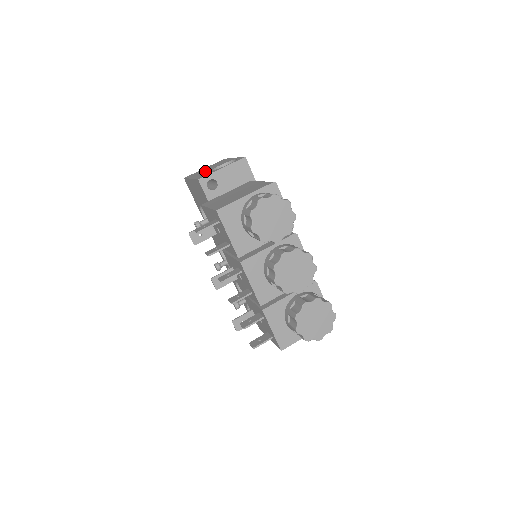
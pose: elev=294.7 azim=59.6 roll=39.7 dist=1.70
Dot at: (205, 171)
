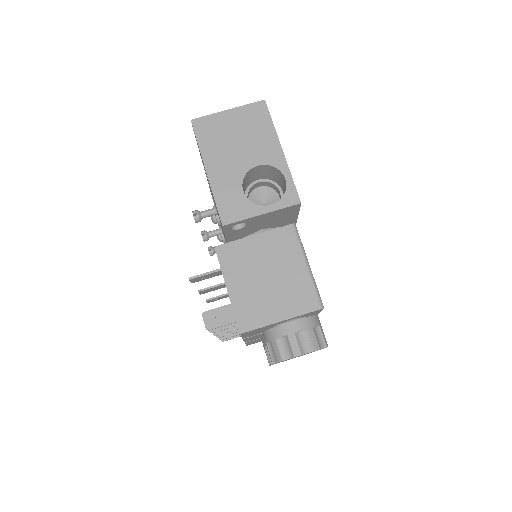
Dot at: (232, 163)
